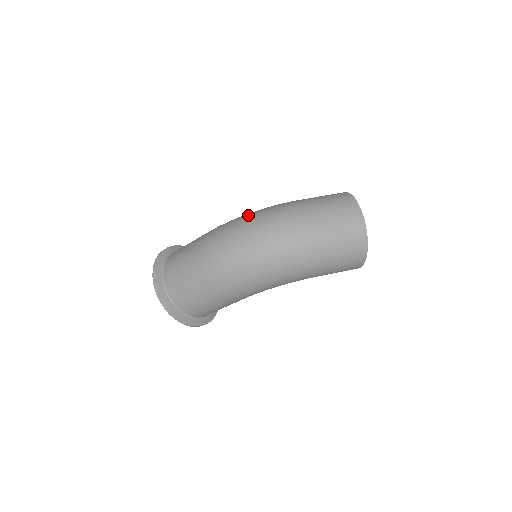
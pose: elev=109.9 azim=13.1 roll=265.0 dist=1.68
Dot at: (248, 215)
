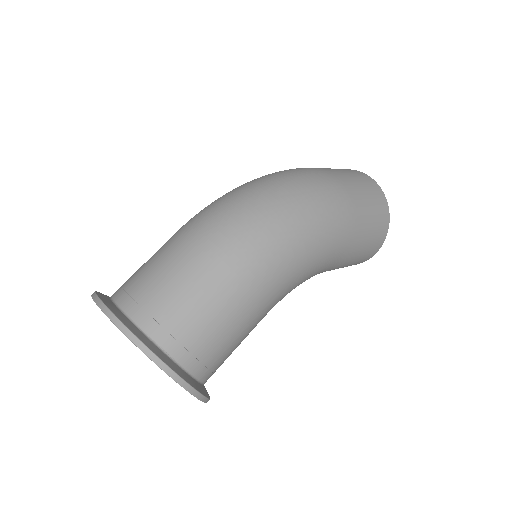
Dot at: occluded
